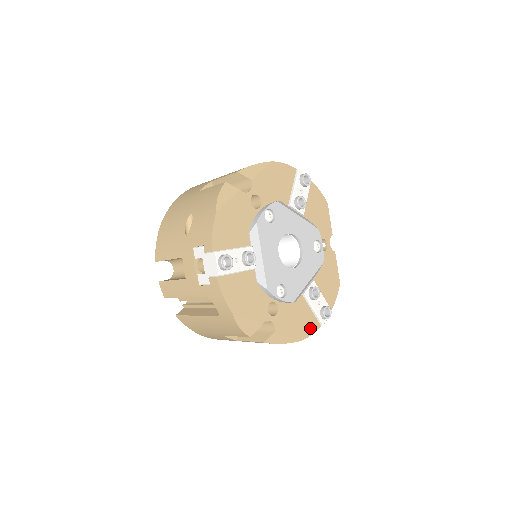
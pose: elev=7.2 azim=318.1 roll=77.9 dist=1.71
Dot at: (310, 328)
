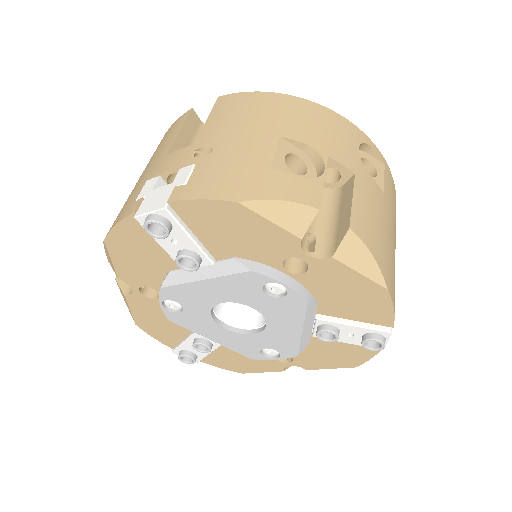
Dot at: (363, 353)
